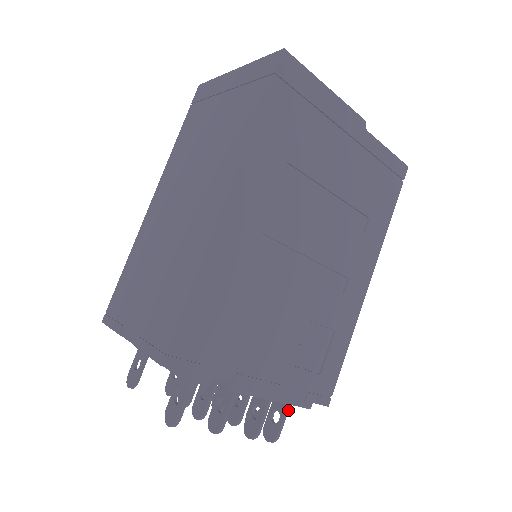
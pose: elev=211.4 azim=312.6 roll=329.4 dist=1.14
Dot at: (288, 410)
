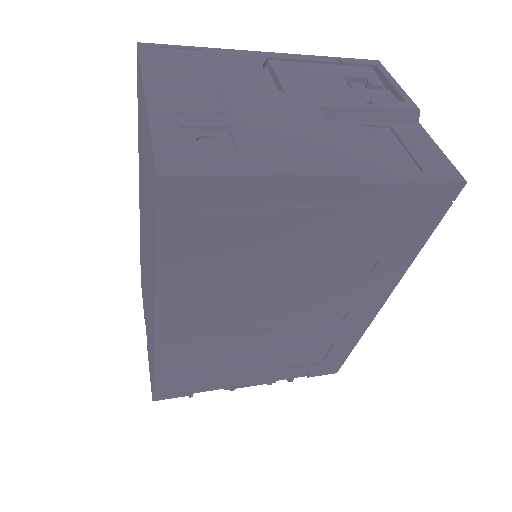
Dot at: occluded
